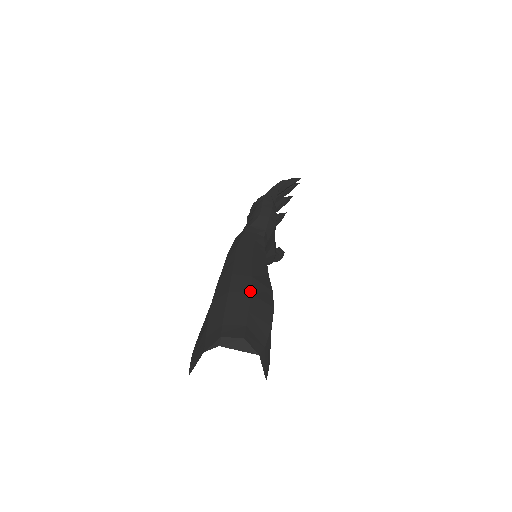
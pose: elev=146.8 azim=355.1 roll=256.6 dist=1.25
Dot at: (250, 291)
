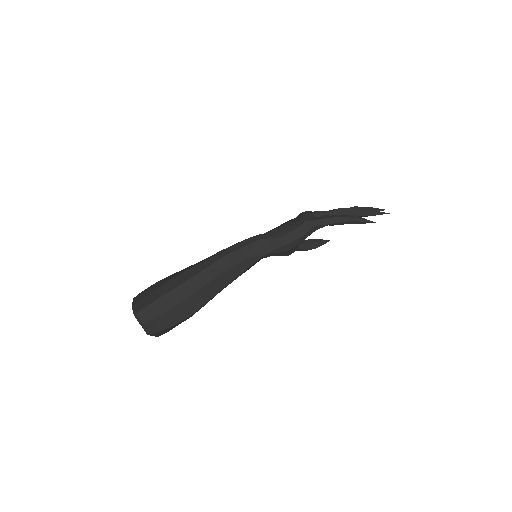
Dot at: (181, 301)
